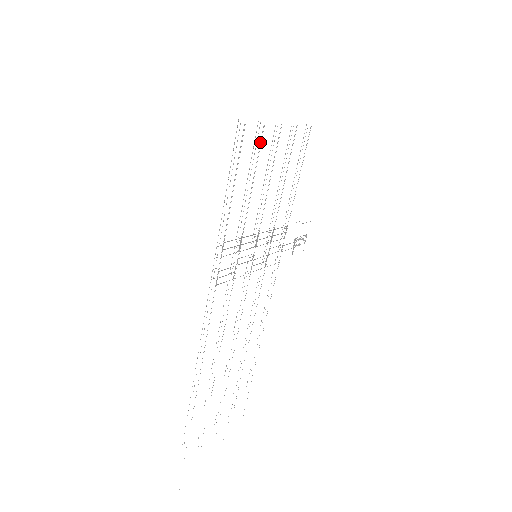
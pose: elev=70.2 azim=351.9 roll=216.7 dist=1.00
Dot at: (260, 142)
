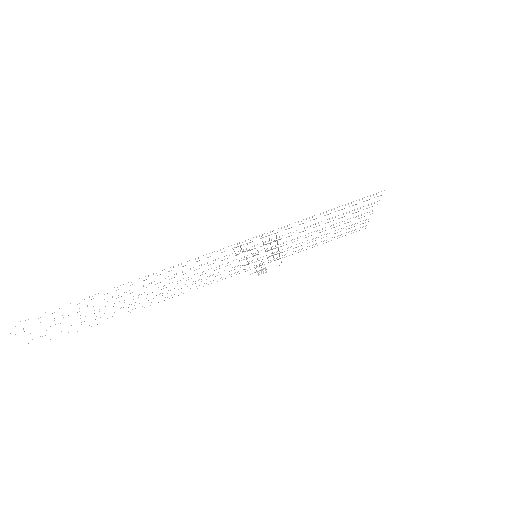
Dot at: occluded
